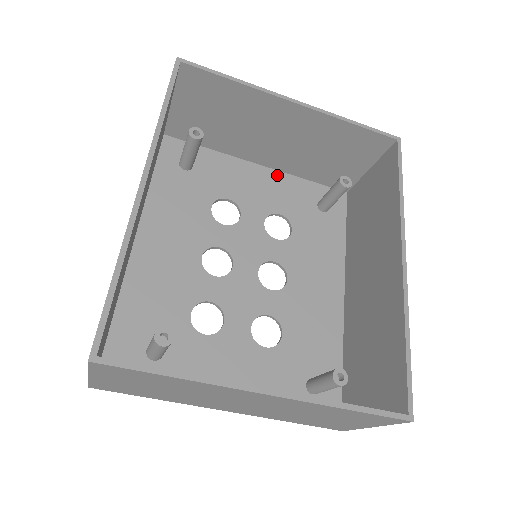
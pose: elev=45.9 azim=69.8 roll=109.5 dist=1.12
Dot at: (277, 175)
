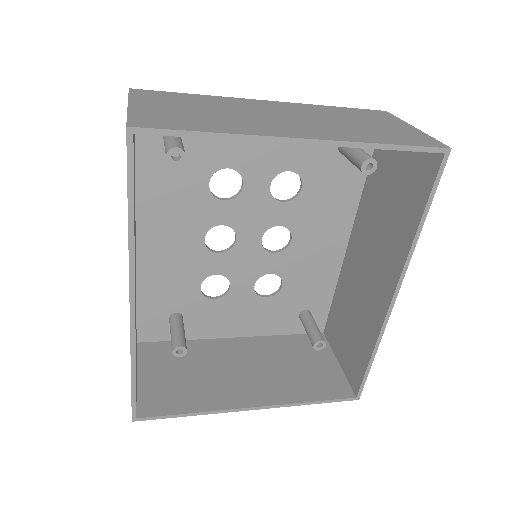
Dot at: occluded
